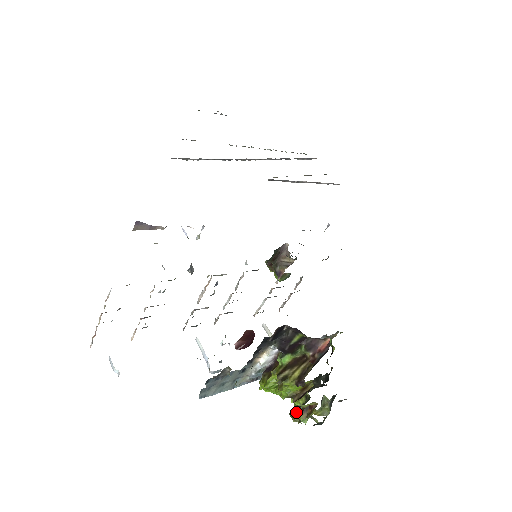
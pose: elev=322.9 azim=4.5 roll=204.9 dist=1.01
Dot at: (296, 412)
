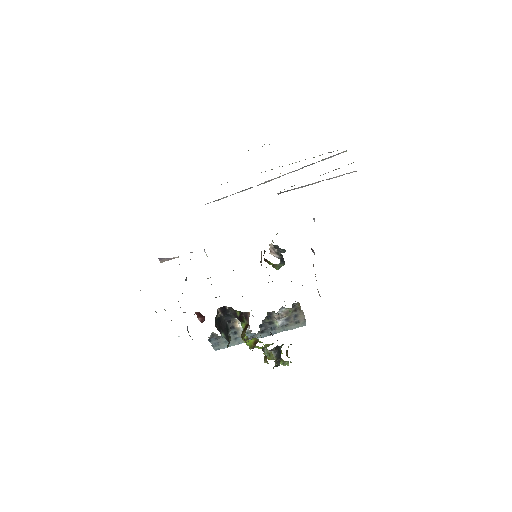
Dot at: (264, 358)
